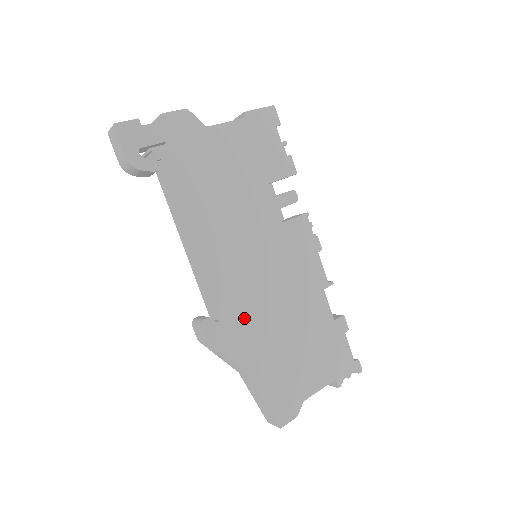
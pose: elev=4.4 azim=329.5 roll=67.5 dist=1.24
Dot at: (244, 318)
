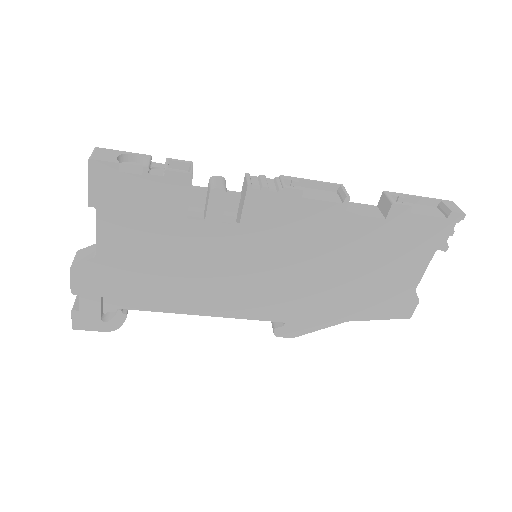
Dot at: (299, 305)
